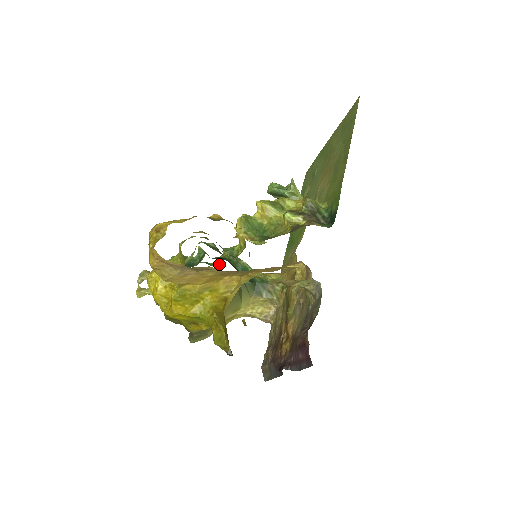
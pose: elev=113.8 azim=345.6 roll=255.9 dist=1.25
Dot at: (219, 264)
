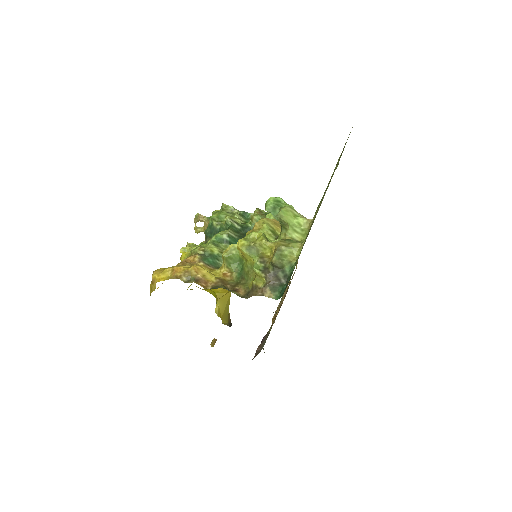
Dot at: occluded
